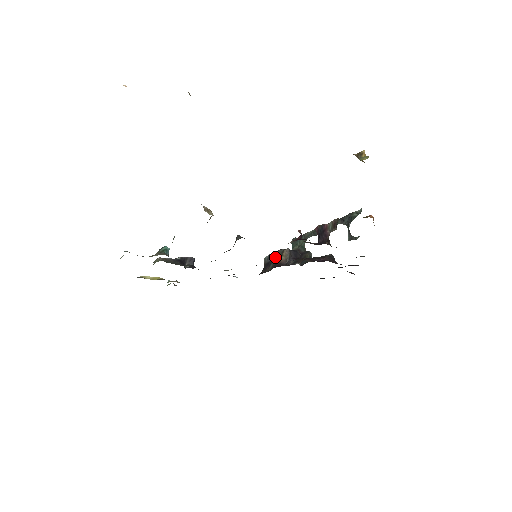
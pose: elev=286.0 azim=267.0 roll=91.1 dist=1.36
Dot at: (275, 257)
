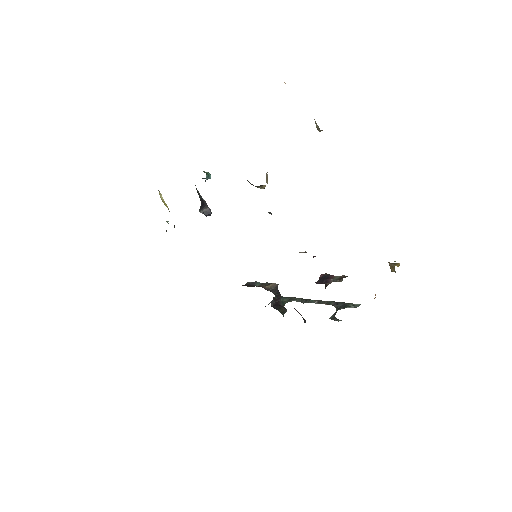
Dot at: (259, 285)
